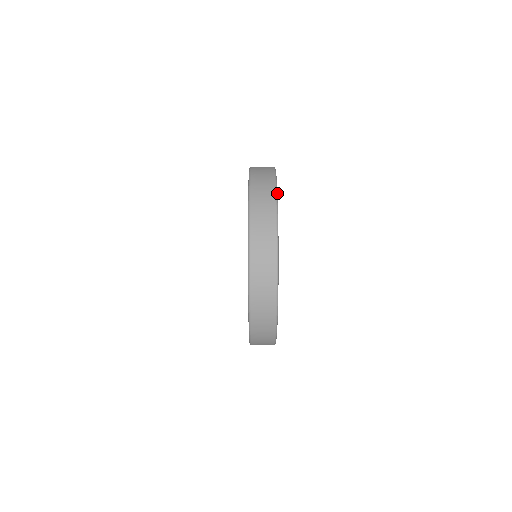
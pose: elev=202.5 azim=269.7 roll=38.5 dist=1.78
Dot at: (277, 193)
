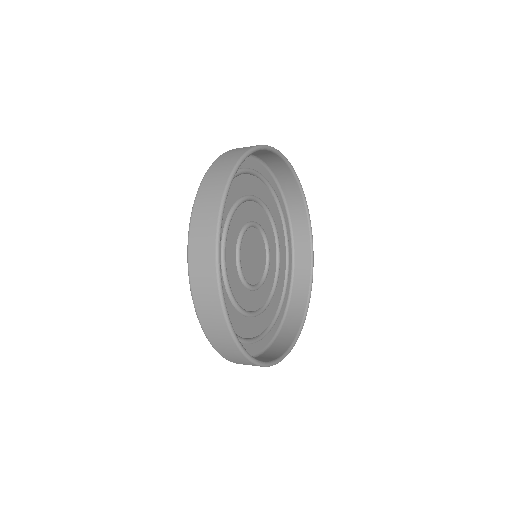
Dot at: (239, 164)
